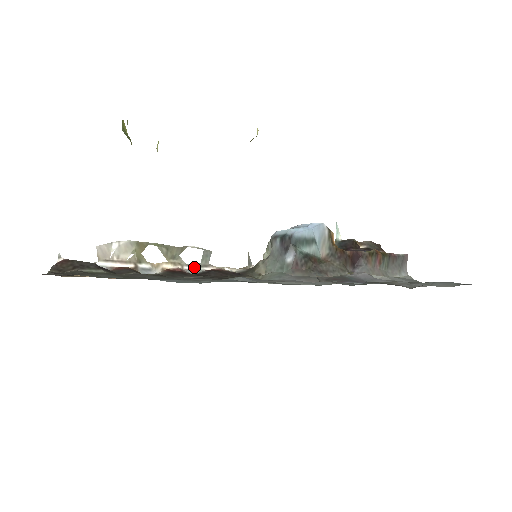
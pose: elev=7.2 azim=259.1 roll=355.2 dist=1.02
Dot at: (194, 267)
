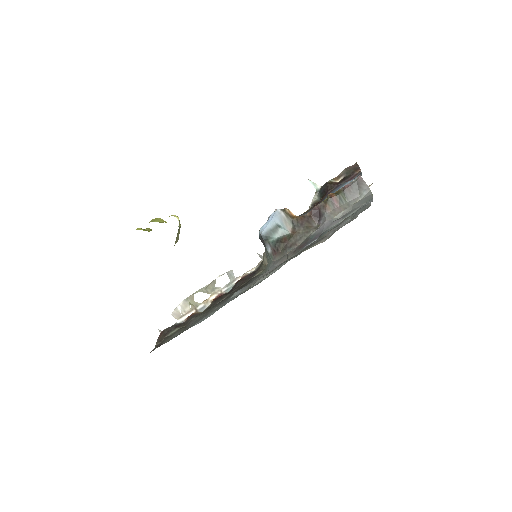
Dot at: (228, 286)
